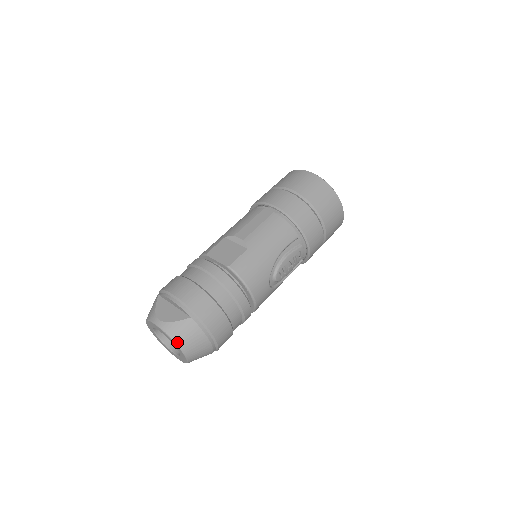
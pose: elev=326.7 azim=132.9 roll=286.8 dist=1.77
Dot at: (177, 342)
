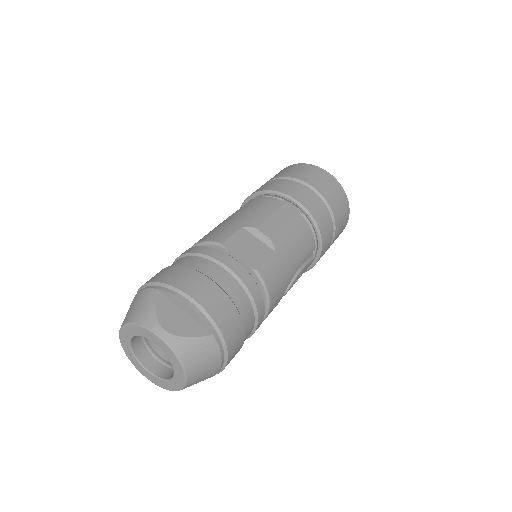
Dot at: (186, 367)
